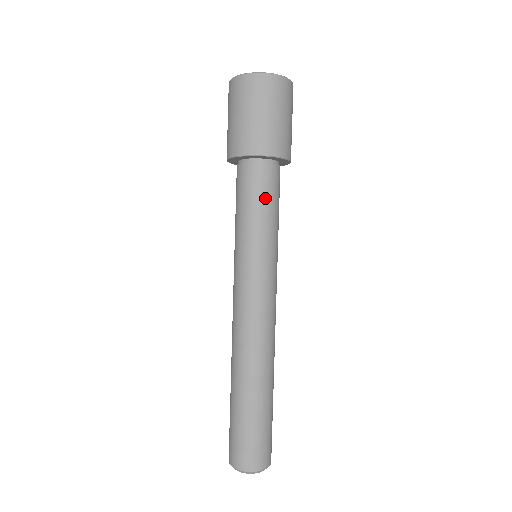
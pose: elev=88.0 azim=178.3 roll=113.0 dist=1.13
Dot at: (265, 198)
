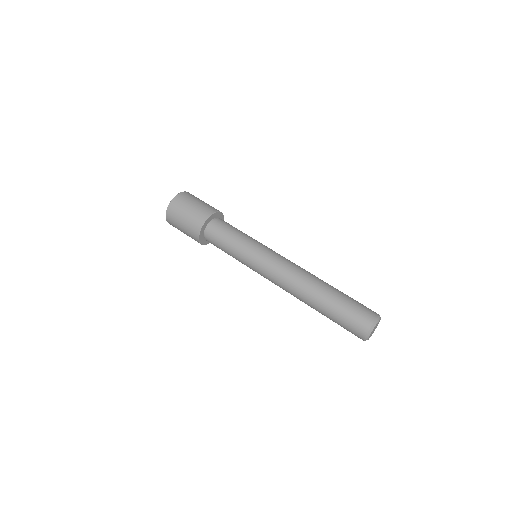
Dot at: (235, 228)
